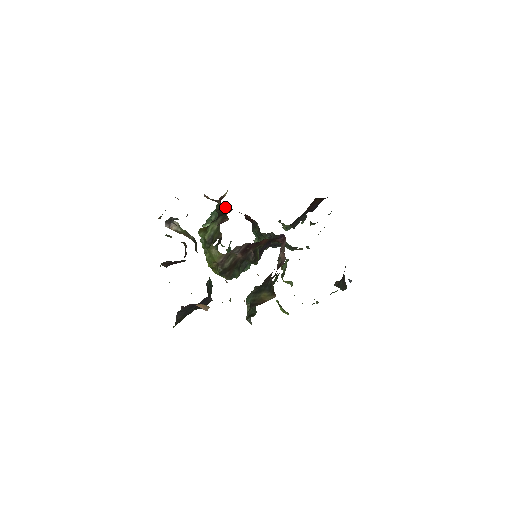
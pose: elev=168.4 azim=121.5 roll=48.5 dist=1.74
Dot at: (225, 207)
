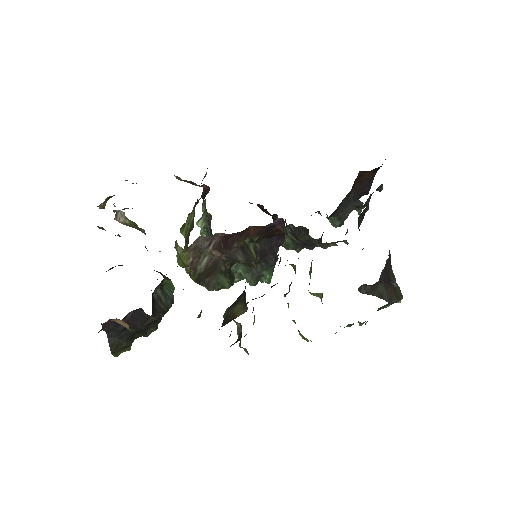
Dot at: (205, 190)
